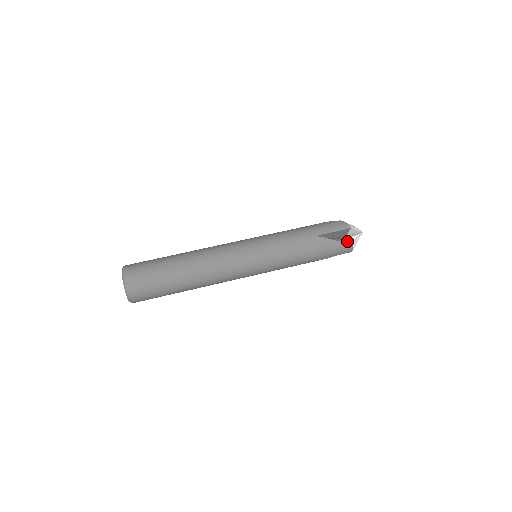
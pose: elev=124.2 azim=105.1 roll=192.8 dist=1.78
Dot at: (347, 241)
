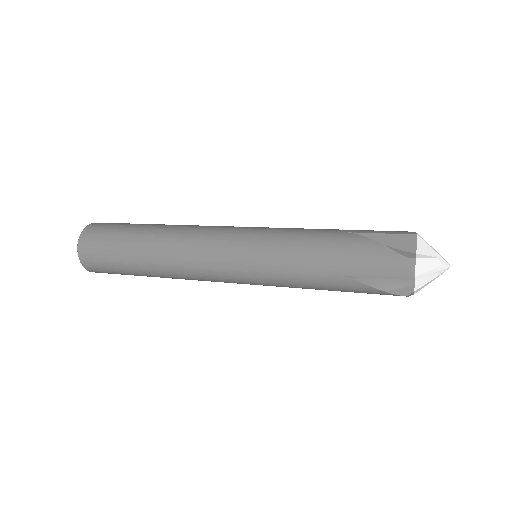
Dot at: (405, 252)
